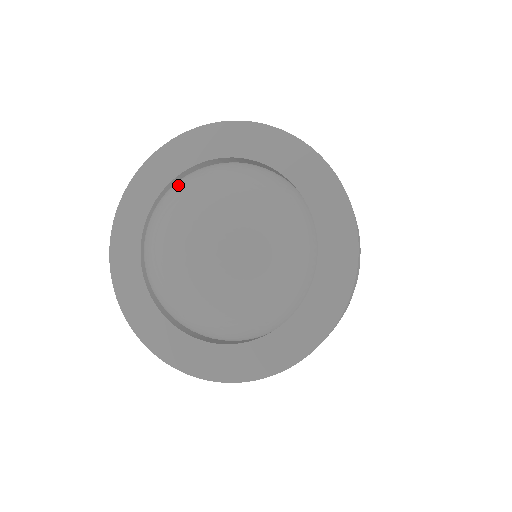
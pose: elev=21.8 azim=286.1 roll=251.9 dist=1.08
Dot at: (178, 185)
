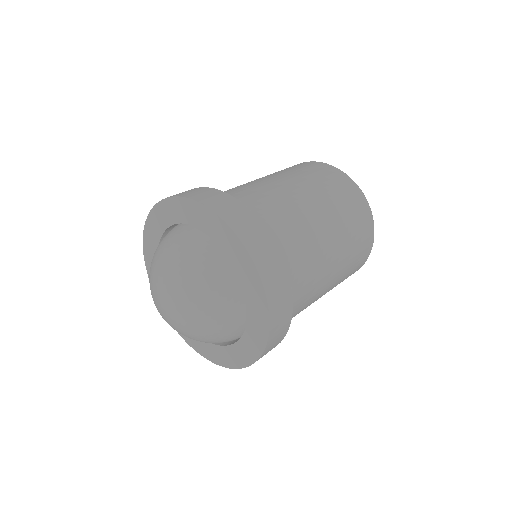
Dot at: occluded
